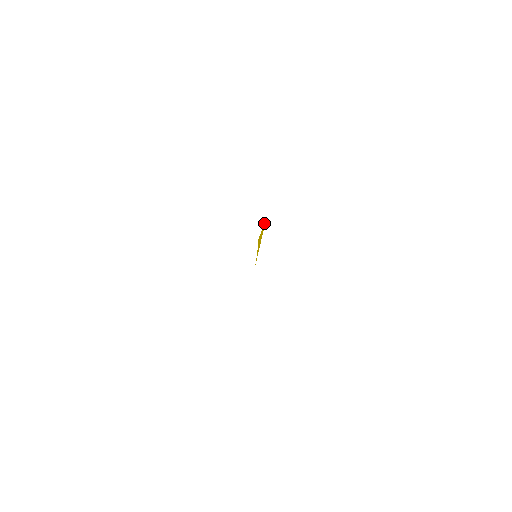
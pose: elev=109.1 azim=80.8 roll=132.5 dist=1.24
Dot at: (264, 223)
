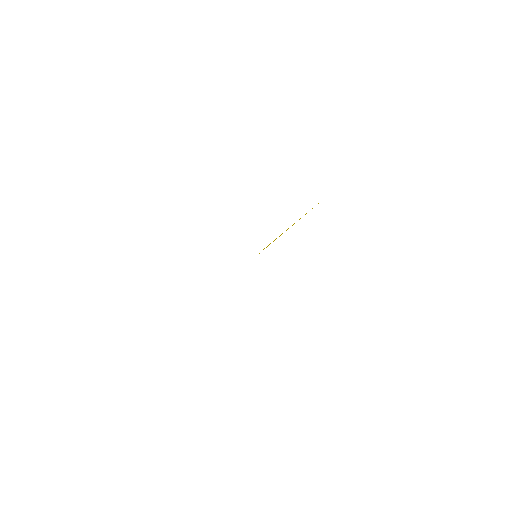
Dot at: occluded
